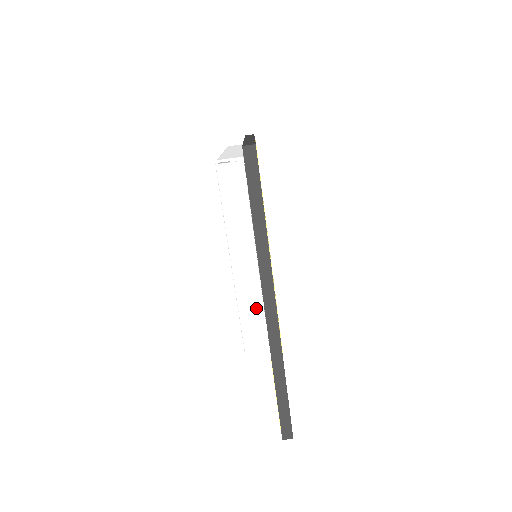
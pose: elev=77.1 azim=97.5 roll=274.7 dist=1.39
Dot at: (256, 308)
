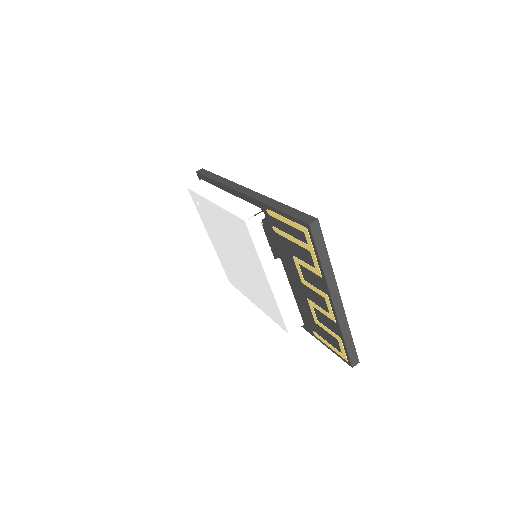
Dot at: (238, 203)
